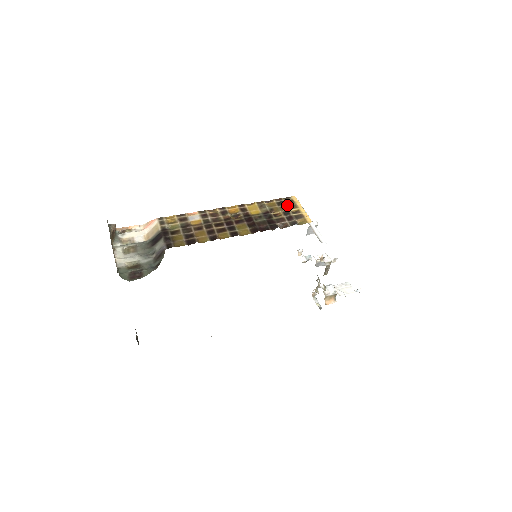
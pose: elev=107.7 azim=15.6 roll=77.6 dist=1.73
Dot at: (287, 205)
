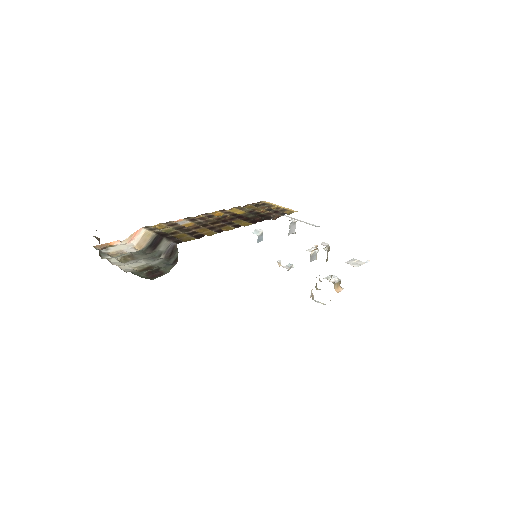
Dot at: (264, 206)
